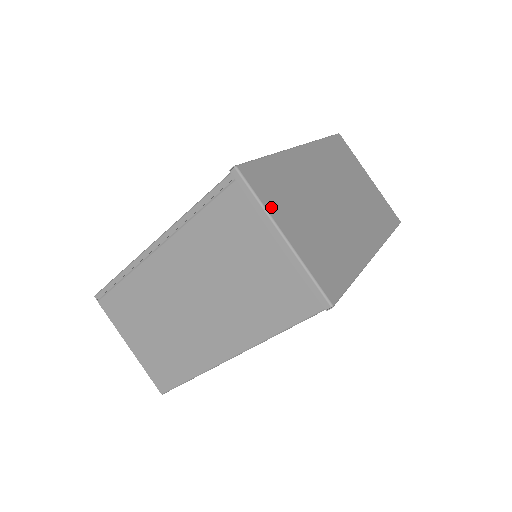
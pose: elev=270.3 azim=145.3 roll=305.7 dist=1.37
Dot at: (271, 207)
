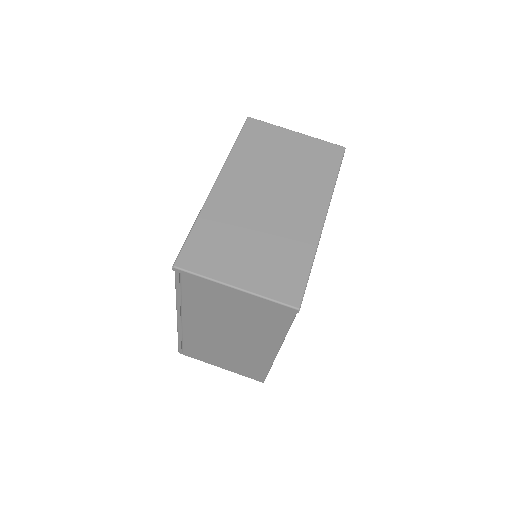
Dot at: (215, 273)
